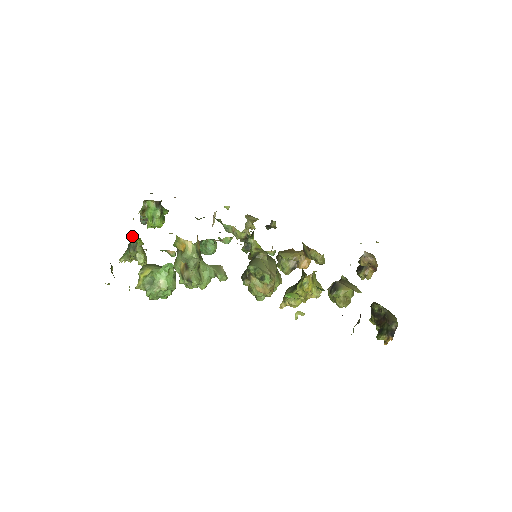
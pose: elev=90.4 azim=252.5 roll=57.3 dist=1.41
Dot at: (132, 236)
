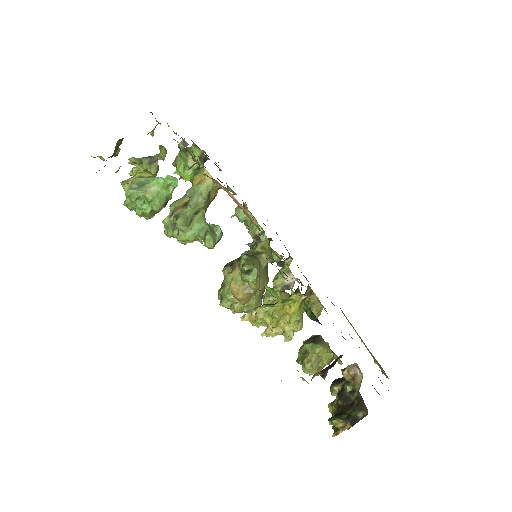
Dot at: (161, 145)
